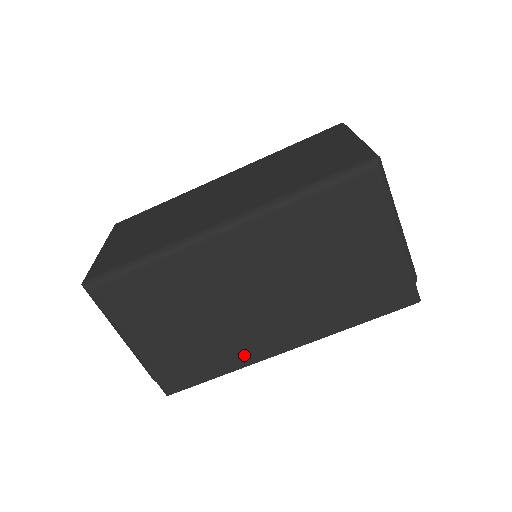
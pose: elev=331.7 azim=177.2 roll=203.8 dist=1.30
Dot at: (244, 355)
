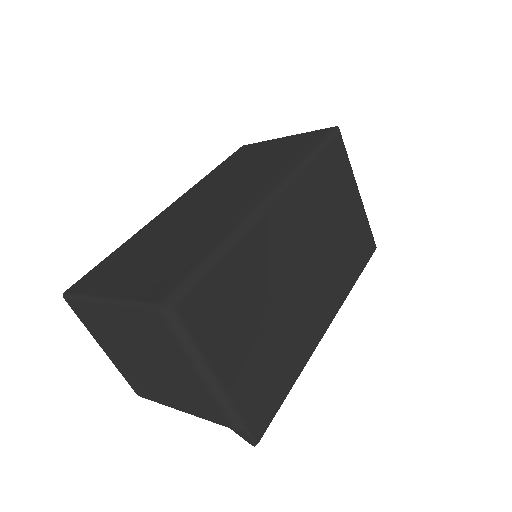
Dot at: (304, 347)
